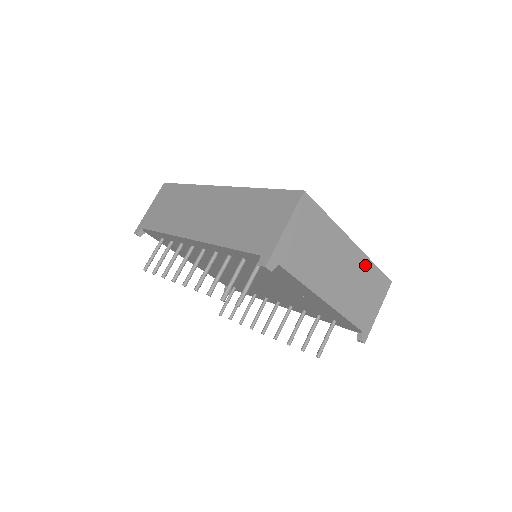
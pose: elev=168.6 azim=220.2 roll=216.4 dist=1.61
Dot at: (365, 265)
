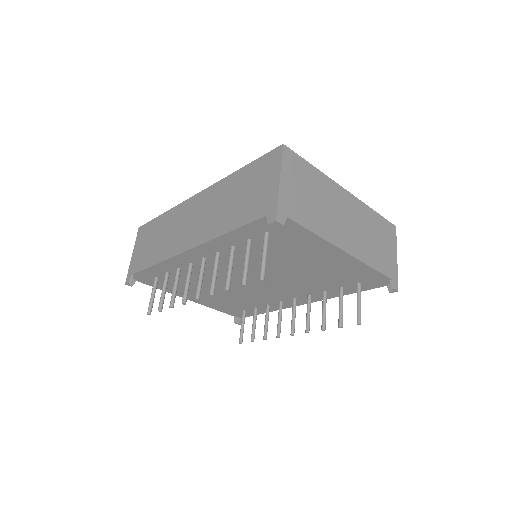
Dot at: (366, 212)
